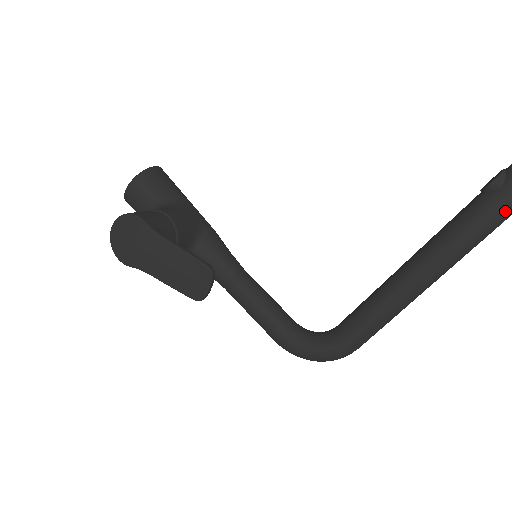
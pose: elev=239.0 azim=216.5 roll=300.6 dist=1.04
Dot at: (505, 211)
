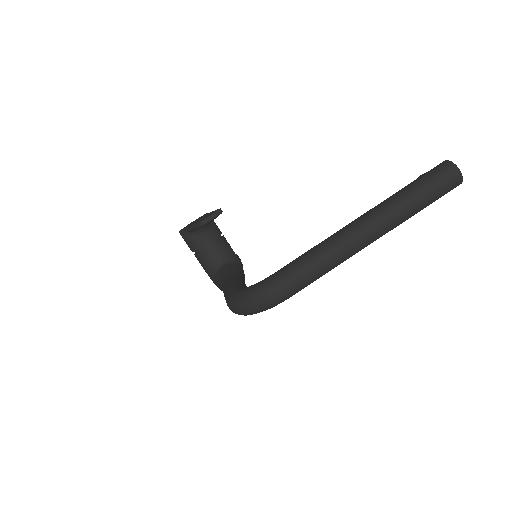
Dot at: (424, 180)
